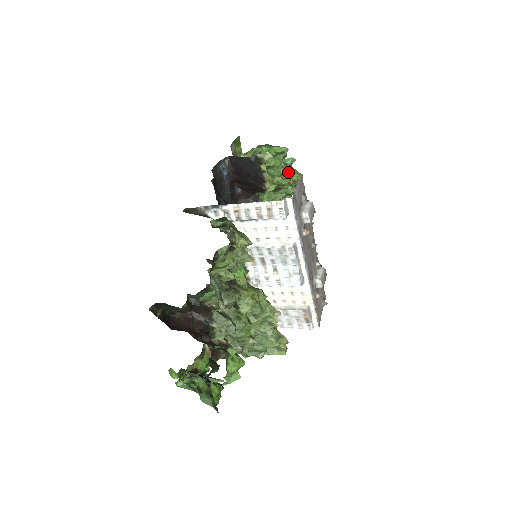
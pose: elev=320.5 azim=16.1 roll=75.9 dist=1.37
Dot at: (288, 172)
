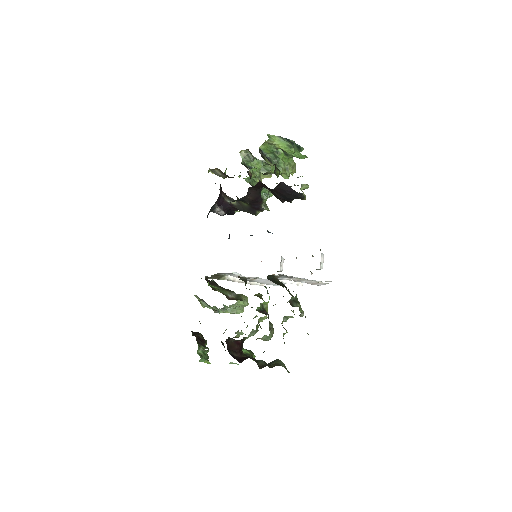
Dot at: (291, 168)
